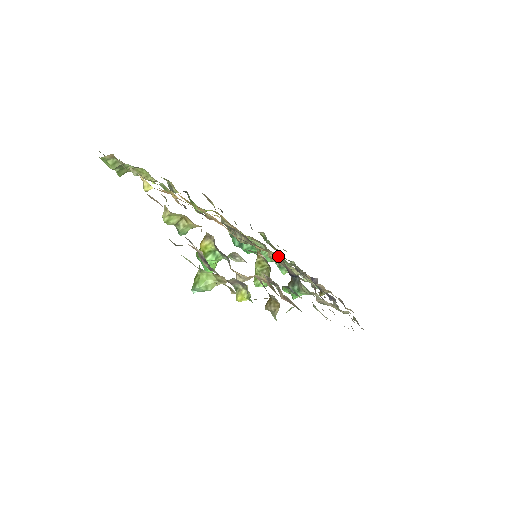
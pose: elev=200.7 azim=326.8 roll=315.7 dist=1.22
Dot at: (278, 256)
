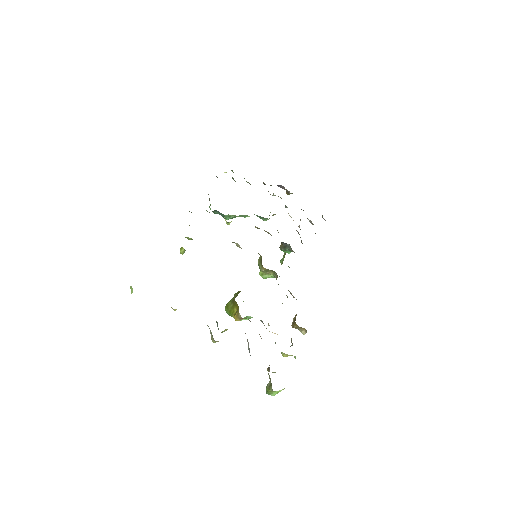
Dot at: occluded
